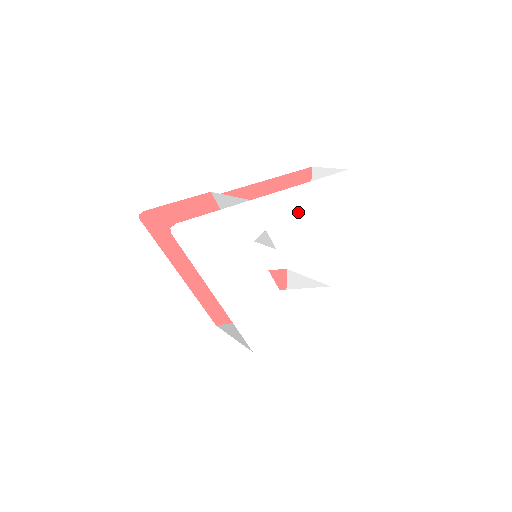
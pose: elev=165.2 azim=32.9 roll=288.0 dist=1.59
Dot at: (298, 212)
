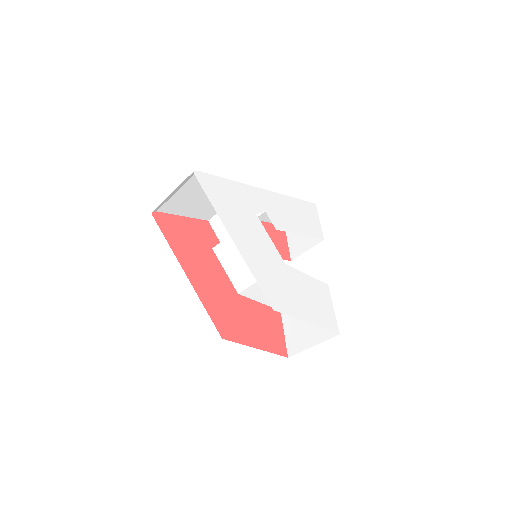
Dot at: (287, 212)
